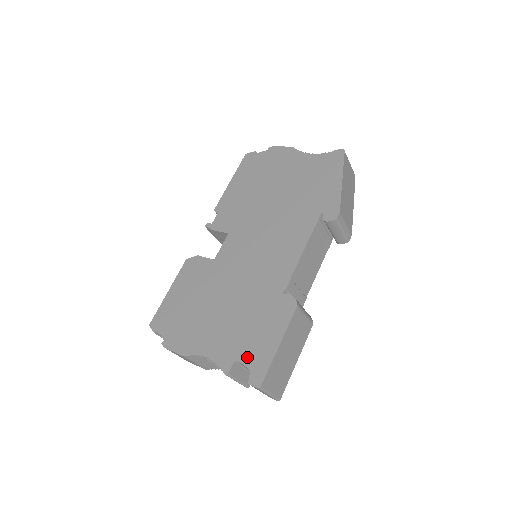
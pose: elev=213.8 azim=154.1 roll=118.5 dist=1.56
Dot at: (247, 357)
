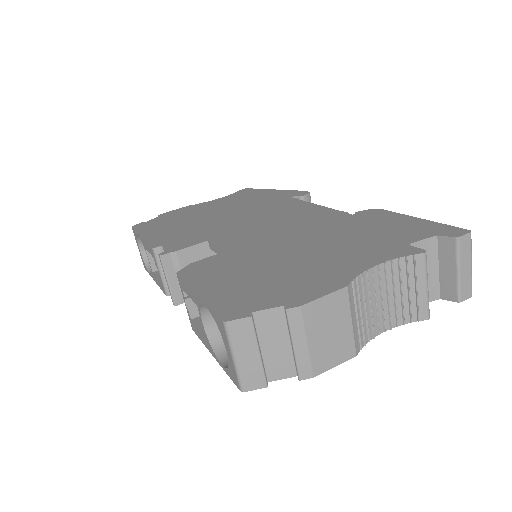
Dot at: (414, 236)
